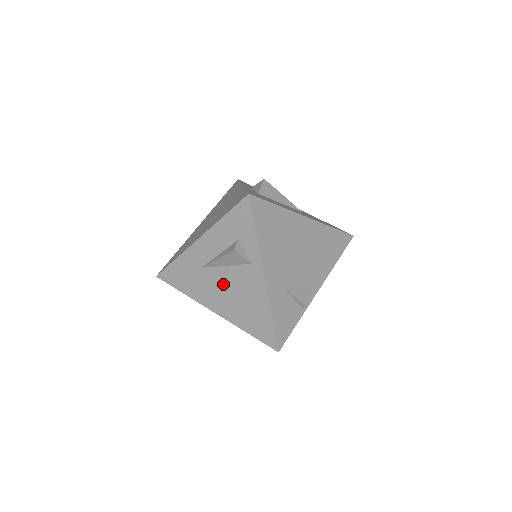
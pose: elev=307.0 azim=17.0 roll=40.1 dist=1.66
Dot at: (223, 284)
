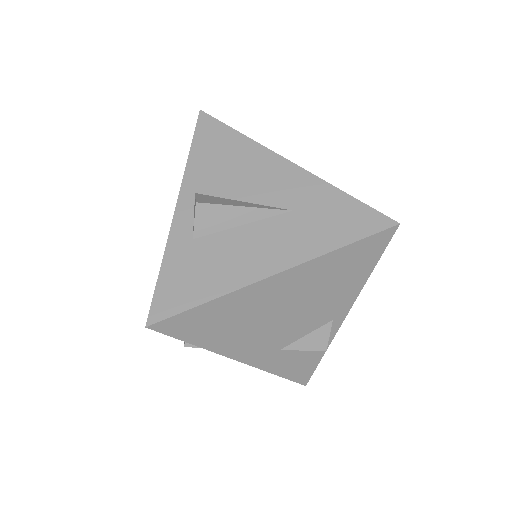
Dot at: occluded
